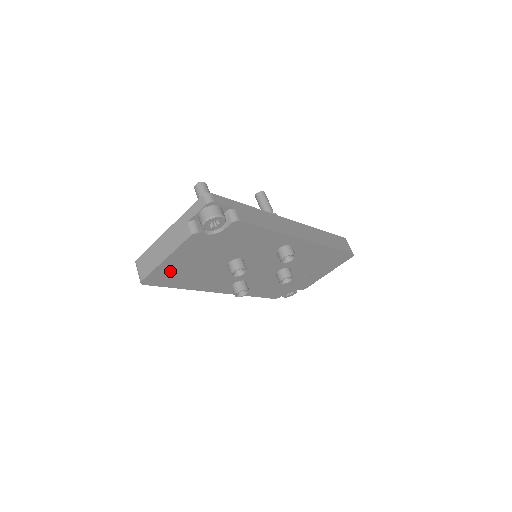
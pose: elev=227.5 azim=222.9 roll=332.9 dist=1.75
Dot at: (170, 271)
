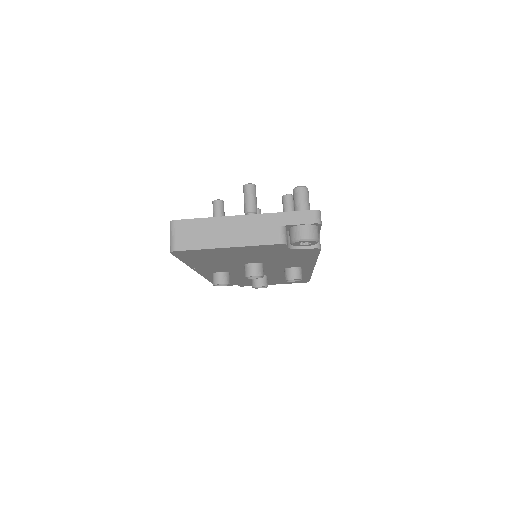
Dot at: (209, 253)
